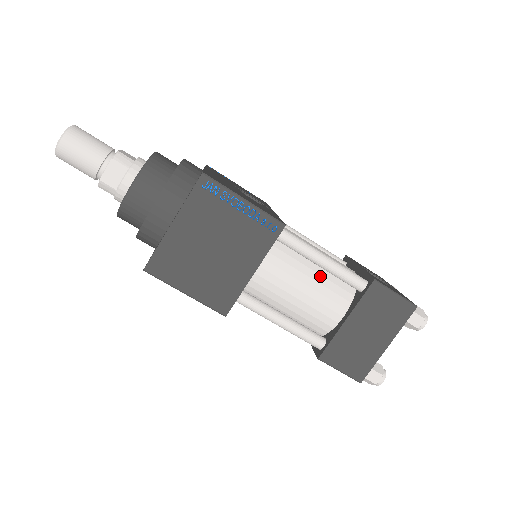
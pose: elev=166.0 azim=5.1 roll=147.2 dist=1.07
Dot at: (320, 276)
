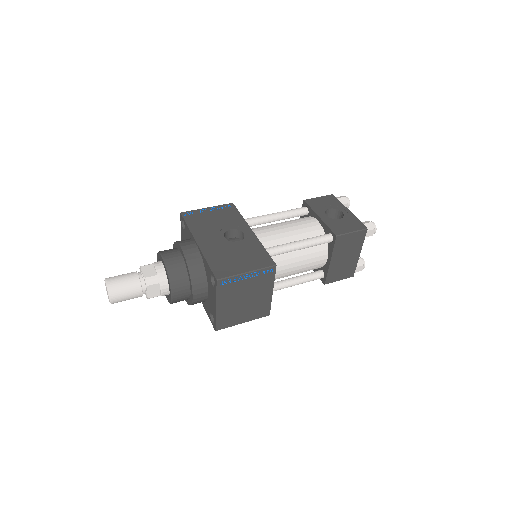
Dot at: (303, 251)
